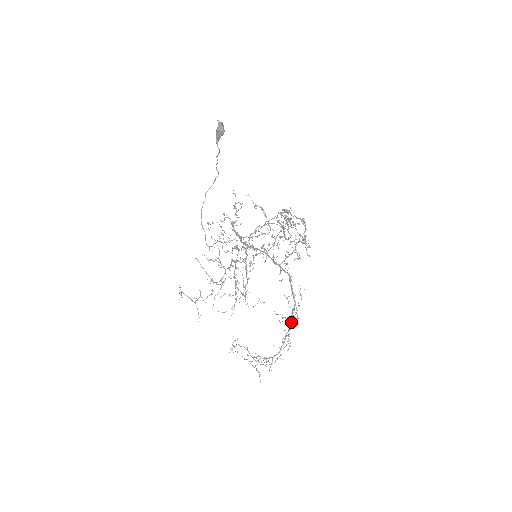
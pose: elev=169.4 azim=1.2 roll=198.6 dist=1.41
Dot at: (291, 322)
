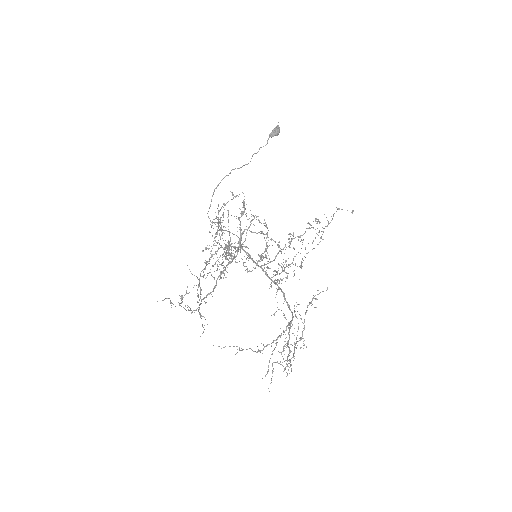
Dot at: occluded
